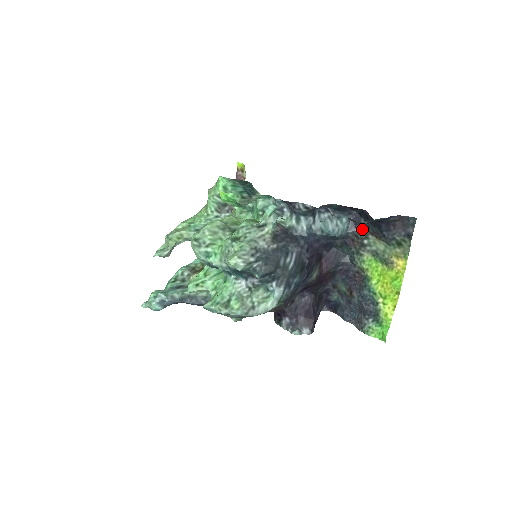
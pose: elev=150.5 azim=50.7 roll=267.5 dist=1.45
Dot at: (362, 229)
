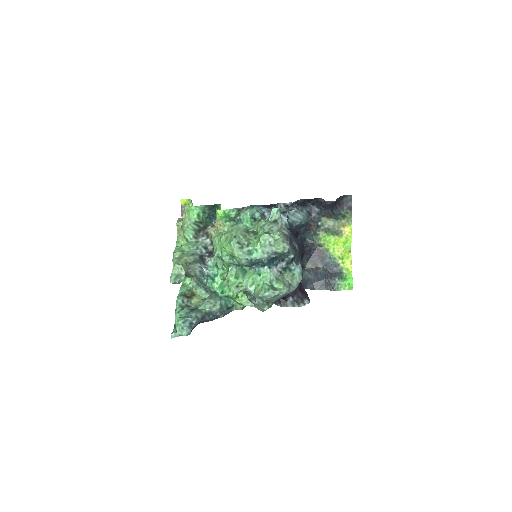
Dot at: (316, 215)
